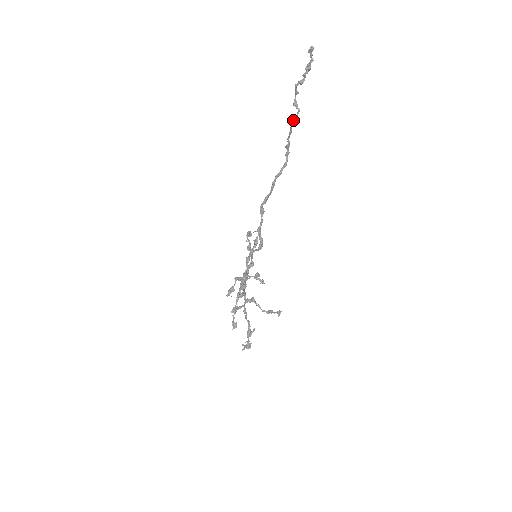
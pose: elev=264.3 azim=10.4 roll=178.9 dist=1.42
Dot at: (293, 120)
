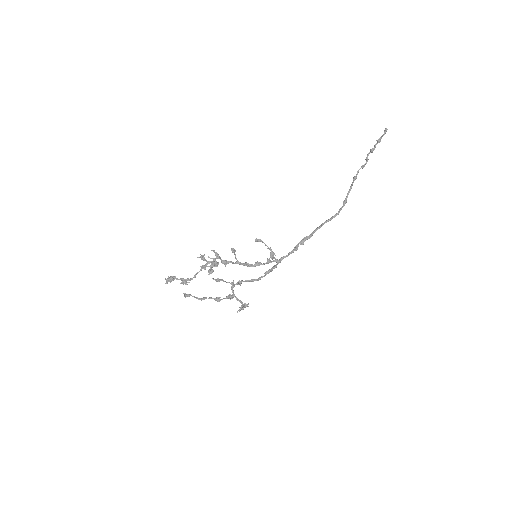
Dot at: (355, 176)
